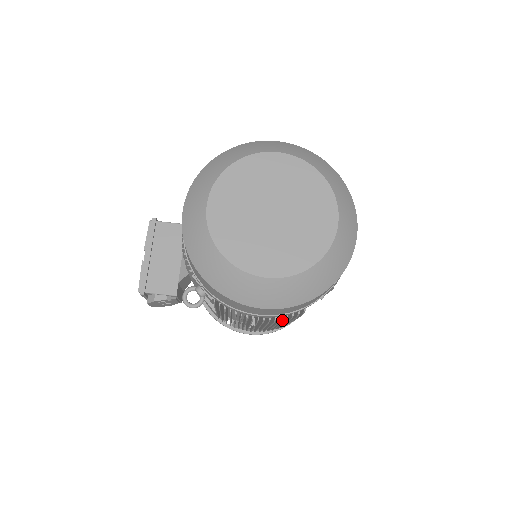
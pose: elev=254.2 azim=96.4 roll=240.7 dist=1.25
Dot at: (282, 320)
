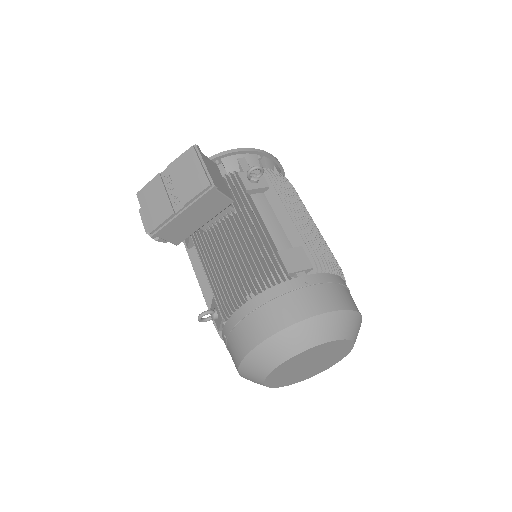
Dot at: occluded
